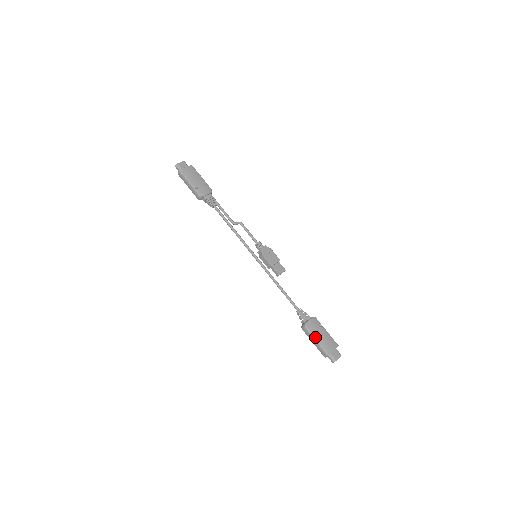
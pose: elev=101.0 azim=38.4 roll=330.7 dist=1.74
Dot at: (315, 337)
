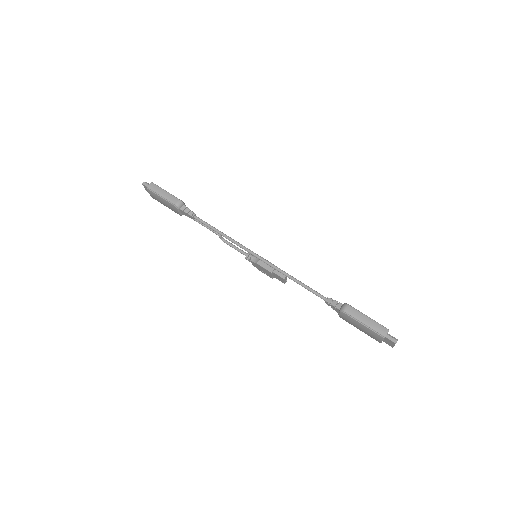
Dot at: (364, 314)
